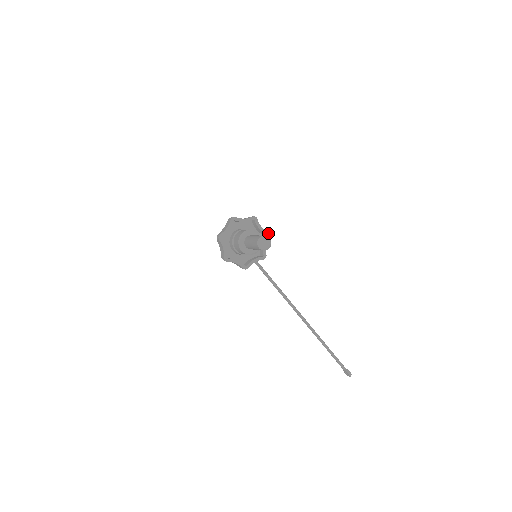
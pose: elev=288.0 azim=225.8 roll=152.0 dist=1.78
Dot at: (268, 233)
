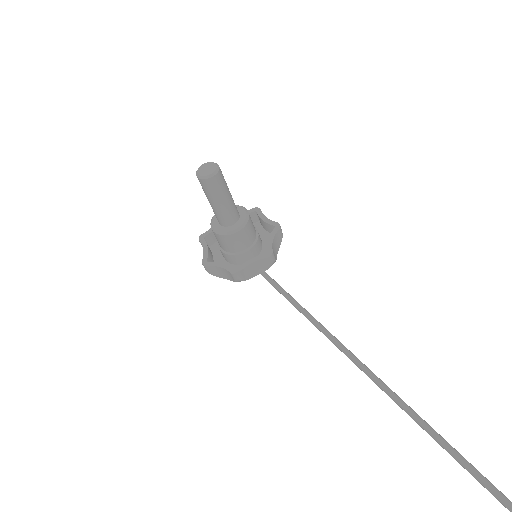
Dot at: (277, 223)
